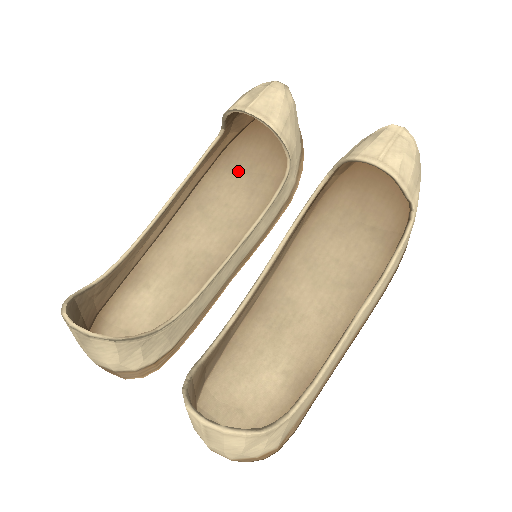
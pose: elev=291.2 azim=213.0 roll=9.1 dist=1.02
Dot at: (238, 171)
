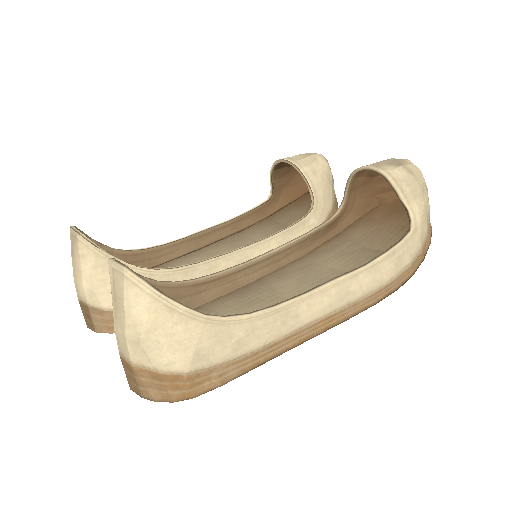
Dot at: (275, 225)
